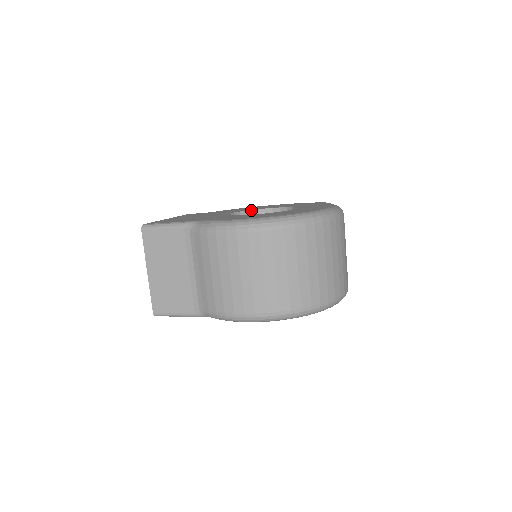
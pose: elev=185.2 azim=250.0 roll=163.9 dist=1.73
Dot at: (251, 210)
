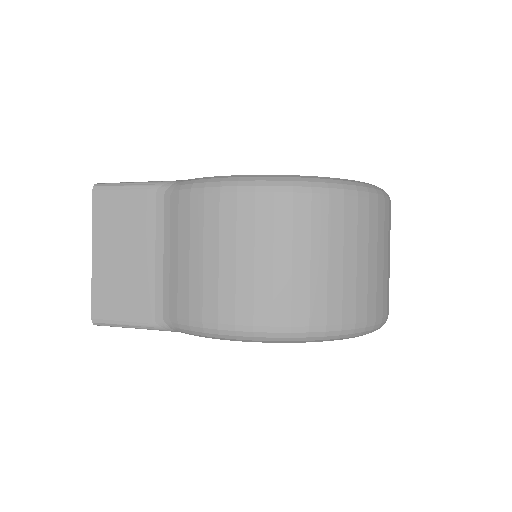
Dot at: occluded
